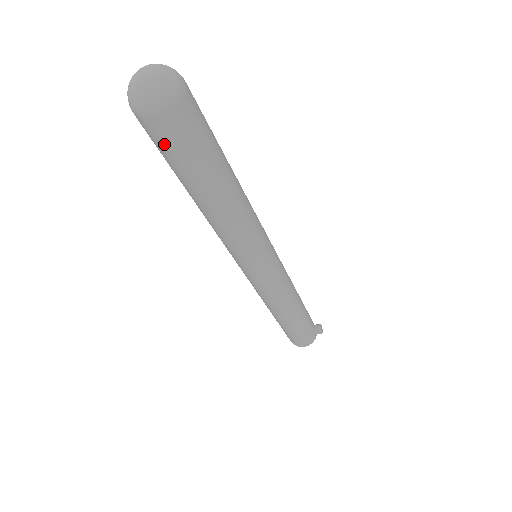
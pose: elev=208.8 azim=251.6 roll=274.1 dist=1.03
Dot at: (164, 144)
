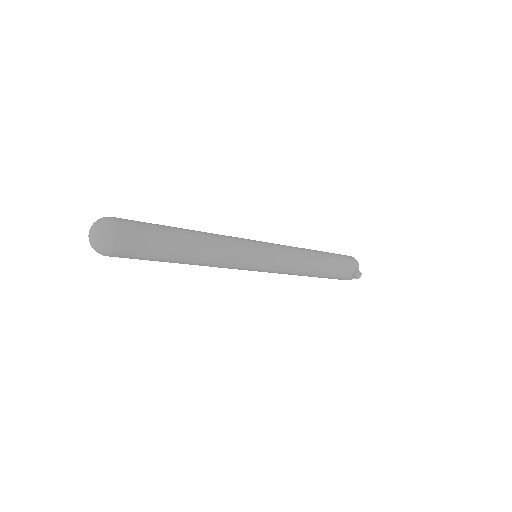
Dot at: occluded
